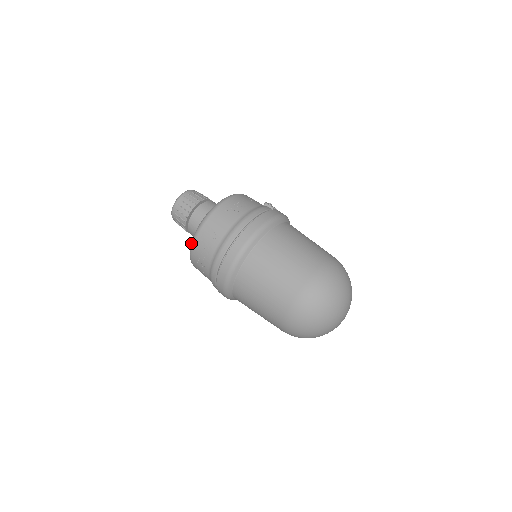
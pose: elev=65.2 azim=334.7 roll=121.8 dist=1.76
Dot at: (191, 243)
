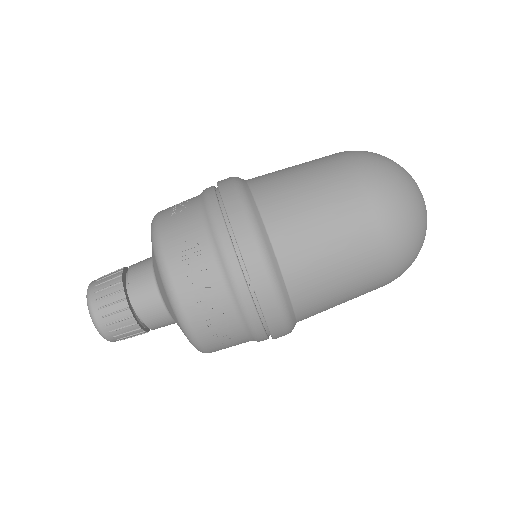
Dot at: (169, 296)
